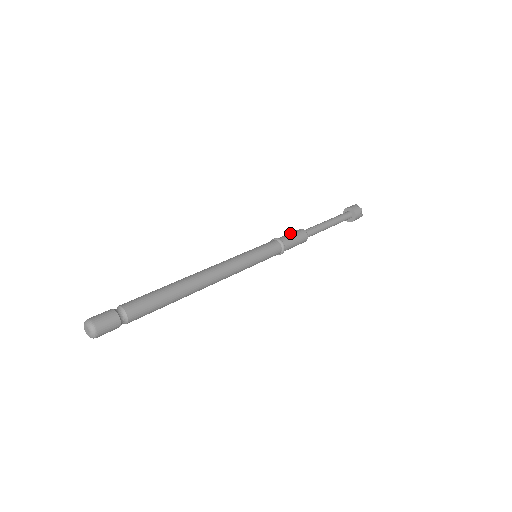
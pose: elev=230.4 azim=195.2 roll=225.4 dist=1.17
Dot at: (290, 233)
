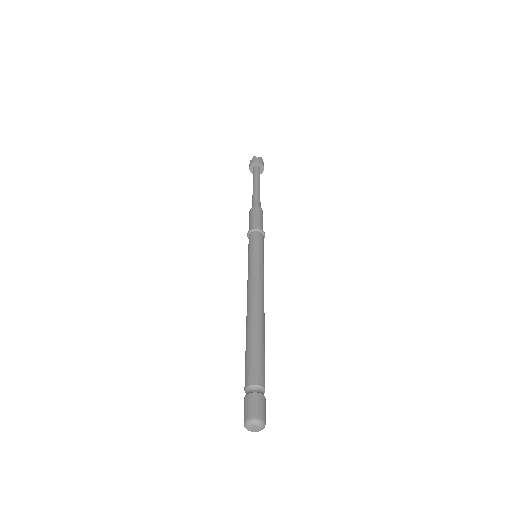
Dot at: (253, 217)
